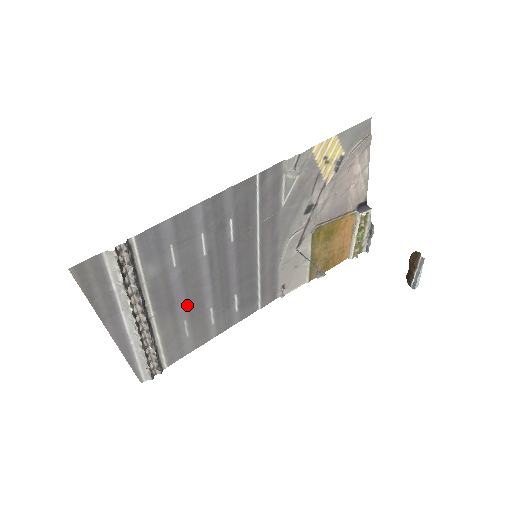
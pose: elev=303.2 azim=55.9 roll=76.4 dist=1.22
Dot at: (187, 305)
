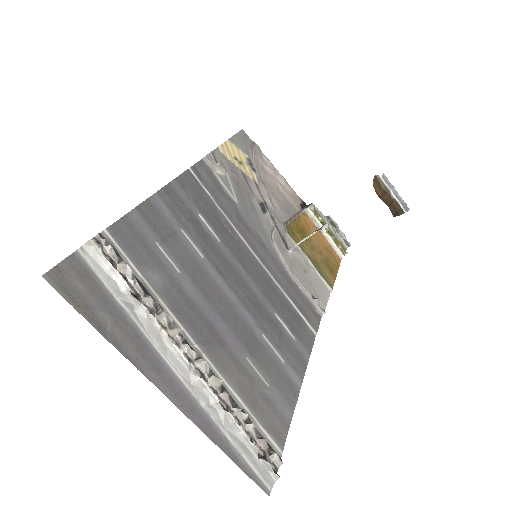
Dot at: (232, 332)
